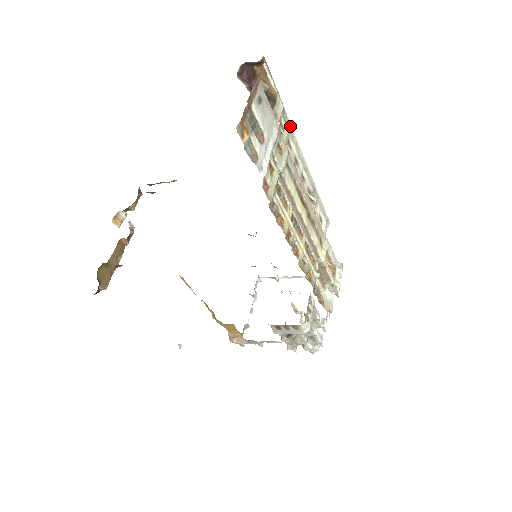
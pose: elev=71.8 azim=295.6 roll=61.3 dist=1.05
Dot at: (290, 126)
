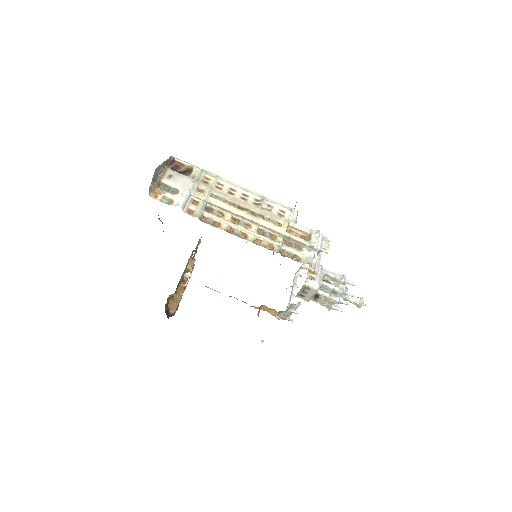
Dot at: (216, 175)
